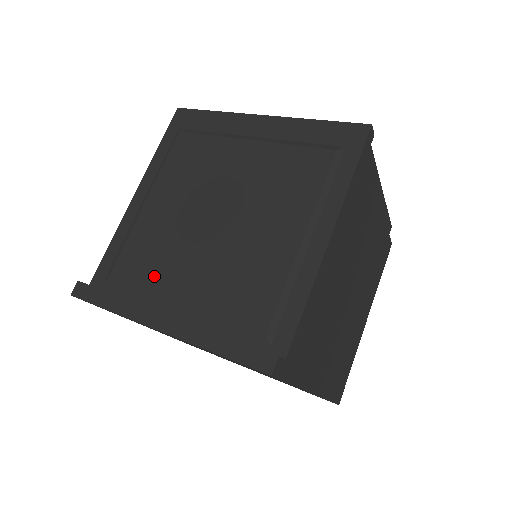
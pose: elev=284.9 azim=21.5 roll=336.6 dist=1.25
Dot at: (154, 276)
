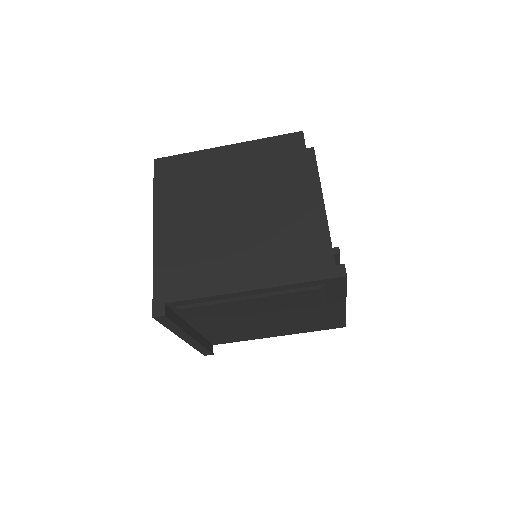
Dot at: (205, 319)
